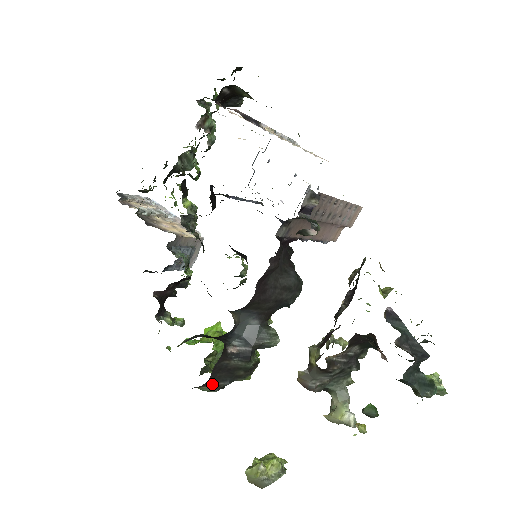
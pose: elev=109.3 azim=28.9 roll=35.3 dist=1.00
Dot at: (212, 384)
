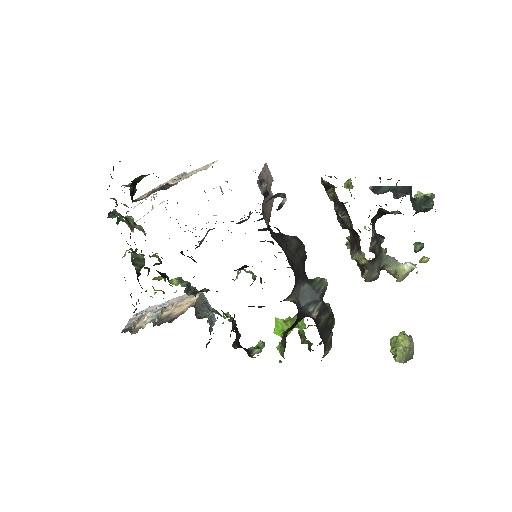
Dot at: (326, 346)
